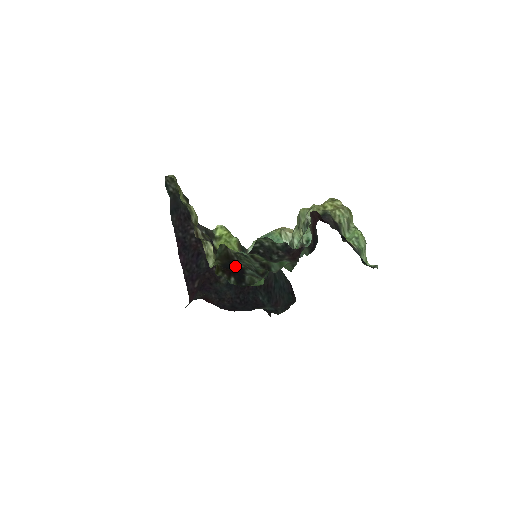
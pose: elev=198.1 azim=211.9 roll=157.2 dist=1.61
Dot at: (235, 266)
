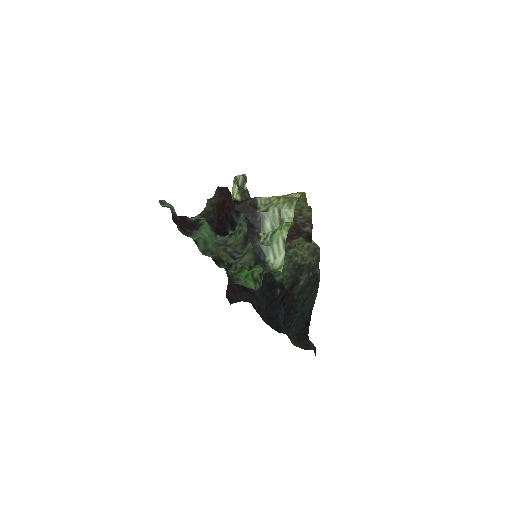
Dot at: occluded
